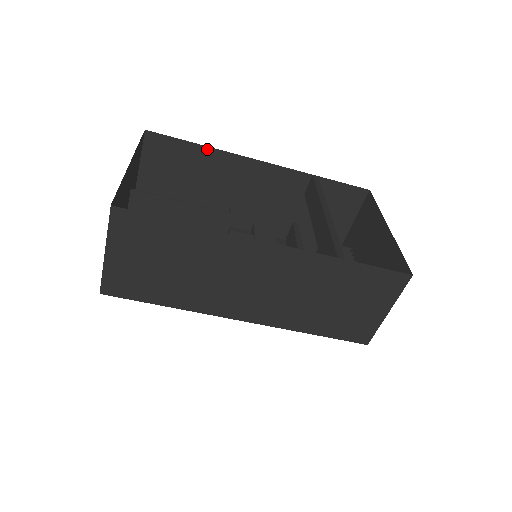
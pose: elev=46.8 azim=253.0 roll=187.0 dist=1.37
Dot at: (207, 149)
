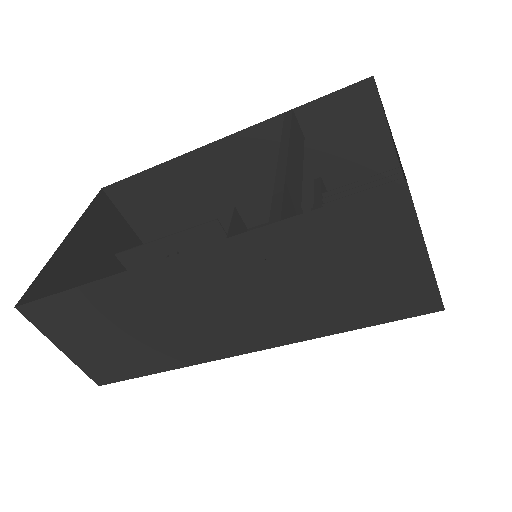
Dot at: (162, 167)
